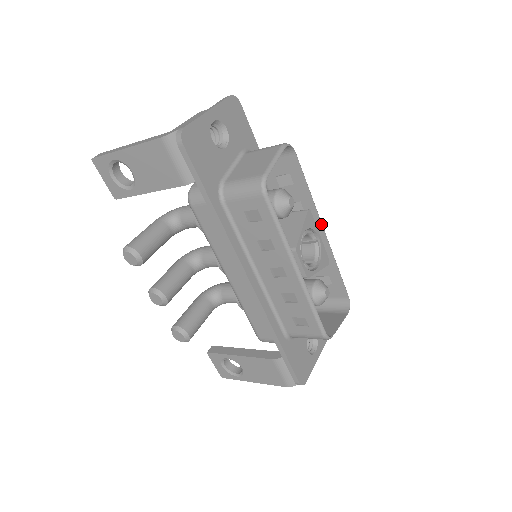
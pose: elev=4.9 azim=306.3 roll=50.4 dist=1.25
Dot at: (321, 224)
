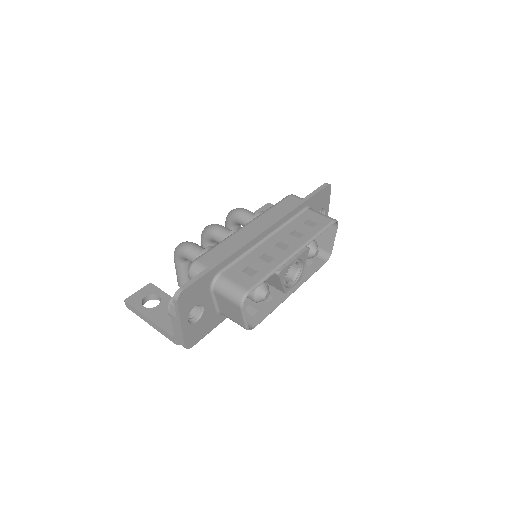
Dot at: (291, 258)
